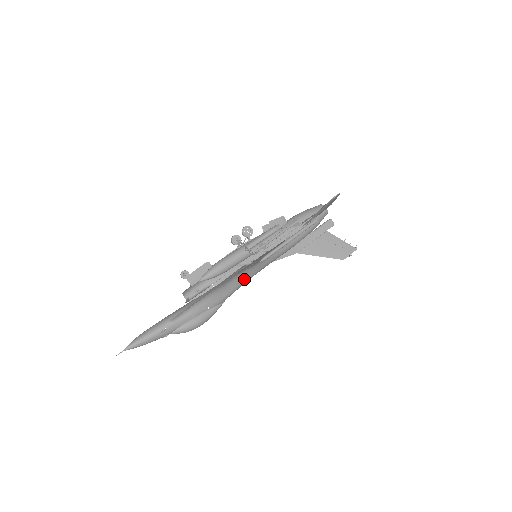
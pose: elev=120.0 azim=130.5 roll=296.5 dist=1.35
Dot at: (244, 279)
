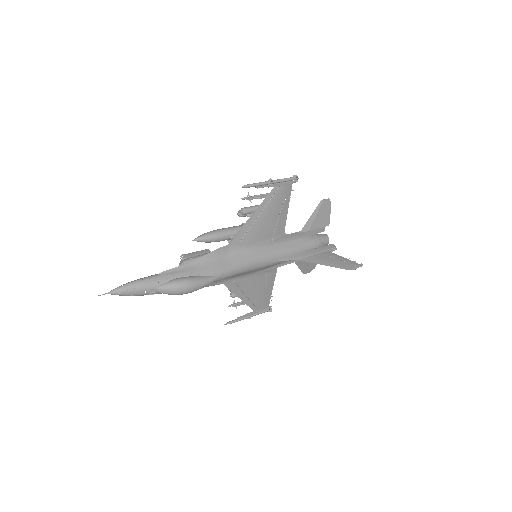
Dot at: (240, 261)
